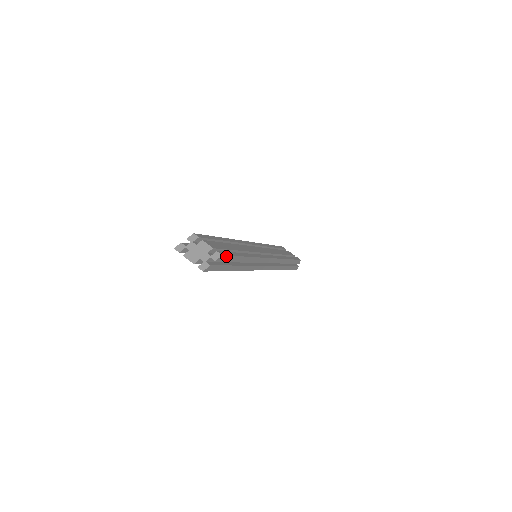
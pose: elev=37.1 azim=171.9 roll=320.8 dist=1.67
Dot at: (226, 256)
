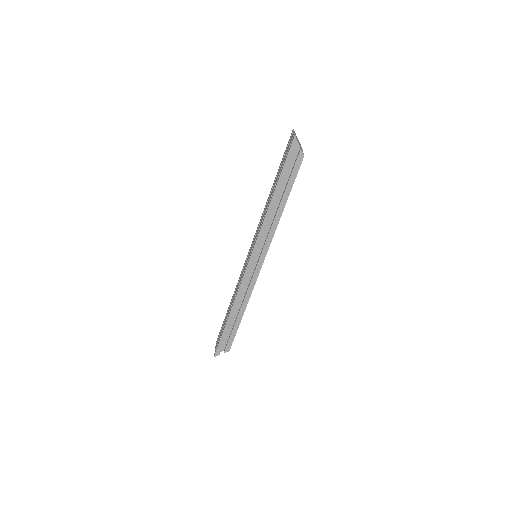
Dot at: (300, 164)
